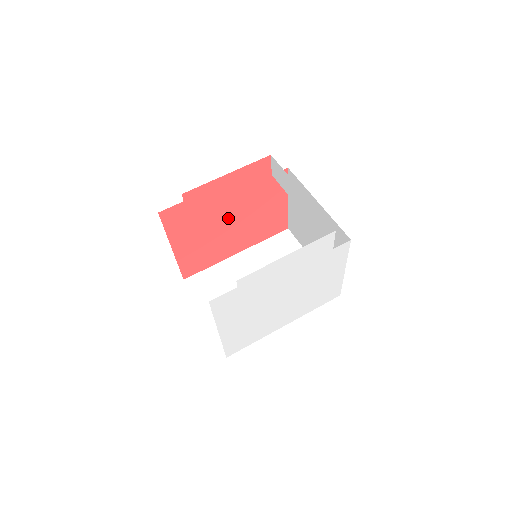
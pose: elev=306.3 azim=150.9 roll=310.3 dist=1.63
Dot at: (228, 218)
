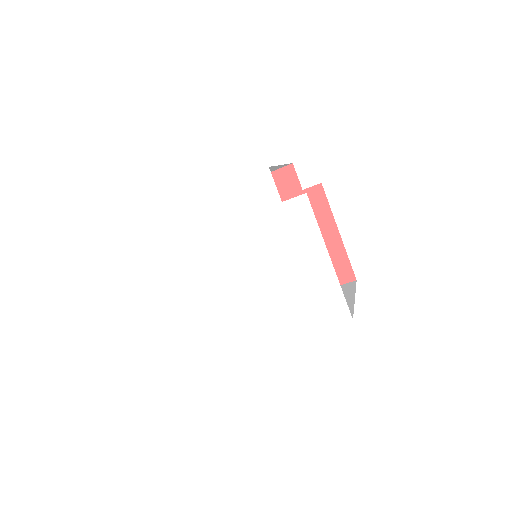
Dot at: occluded
